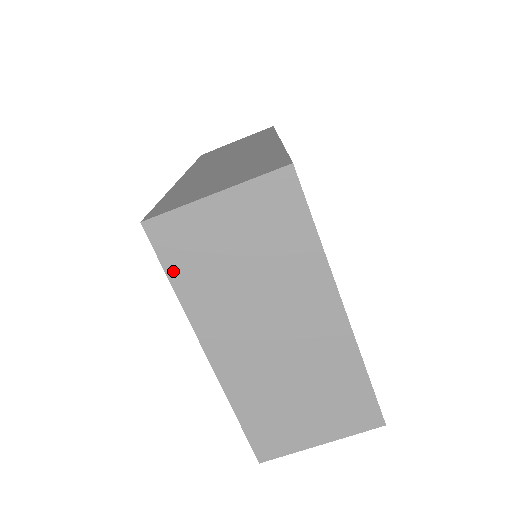
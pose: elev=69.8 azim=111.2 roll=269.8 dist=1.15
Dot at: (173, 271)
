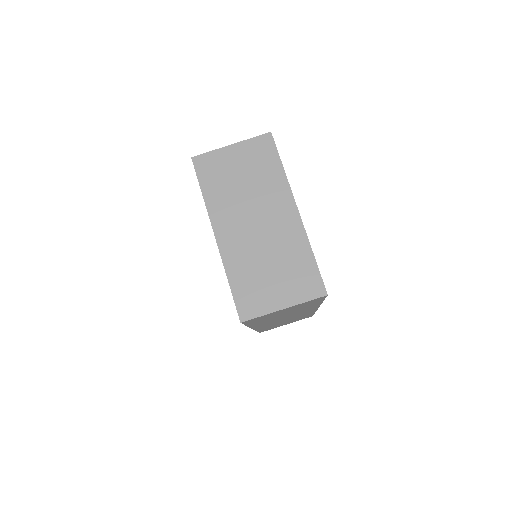
Dot at: (204, 184)
